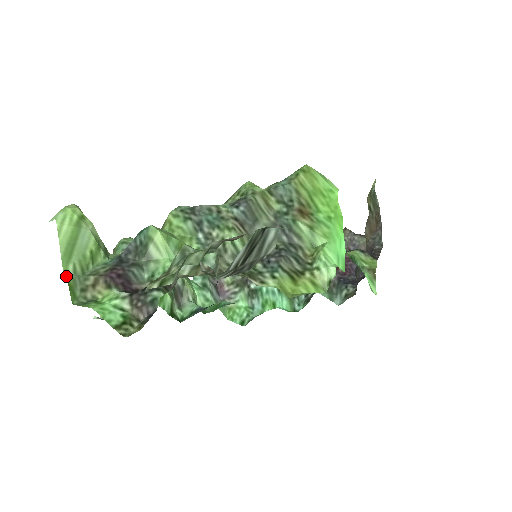
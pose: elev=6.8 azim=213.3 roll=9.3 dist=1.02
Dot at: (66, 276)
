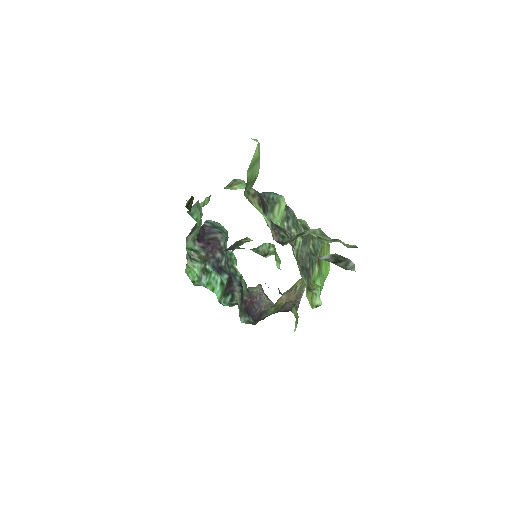
Dot at: (247, 176)
